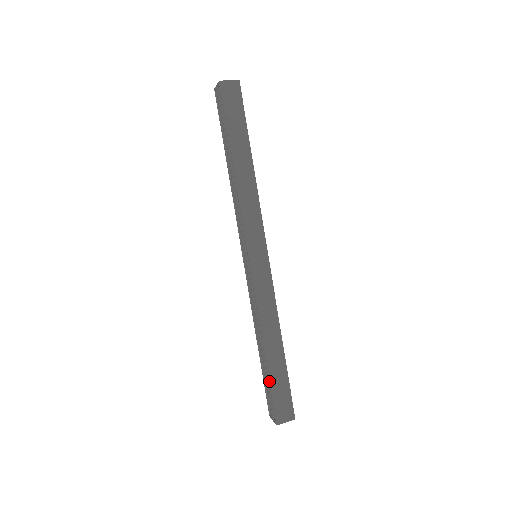
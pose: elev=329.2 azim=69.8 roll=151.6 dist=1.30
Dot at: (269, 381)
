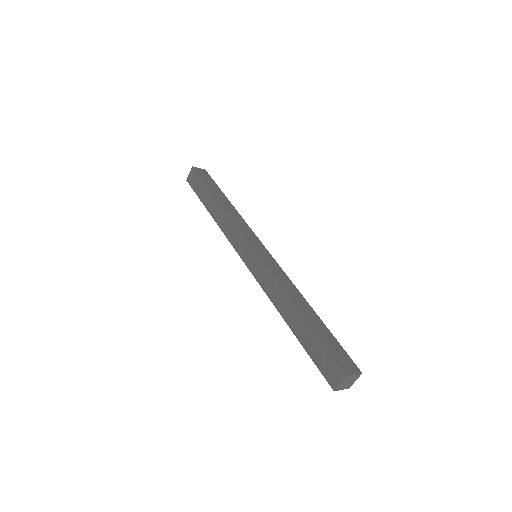
Dot at: (316, 334)
